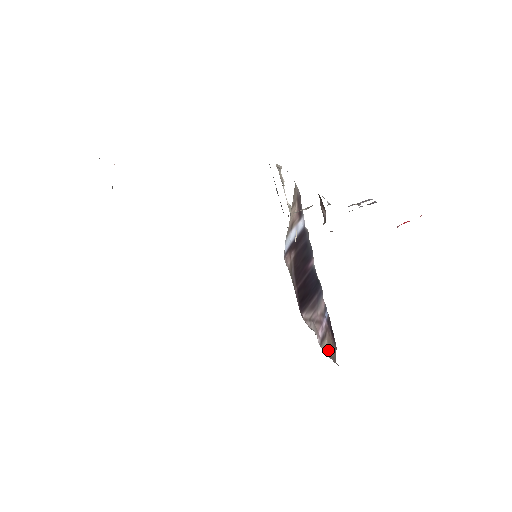
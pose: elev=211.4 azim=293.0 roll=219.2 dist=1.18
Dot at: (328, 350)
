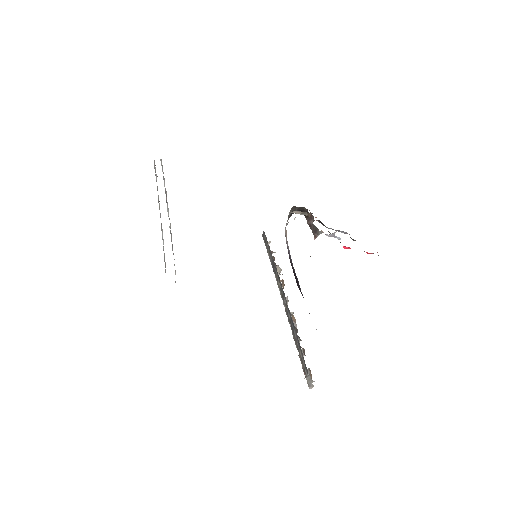
Dot at: occluded
